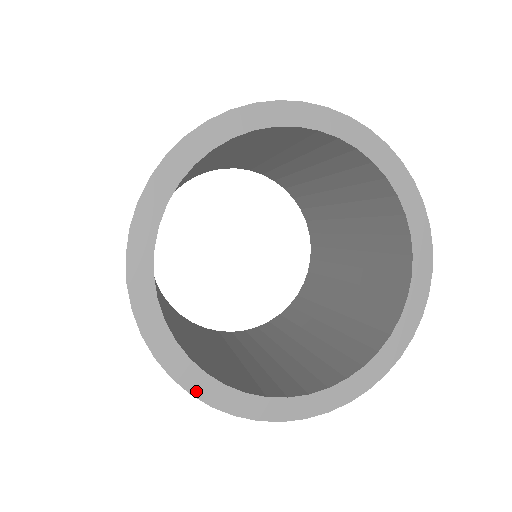
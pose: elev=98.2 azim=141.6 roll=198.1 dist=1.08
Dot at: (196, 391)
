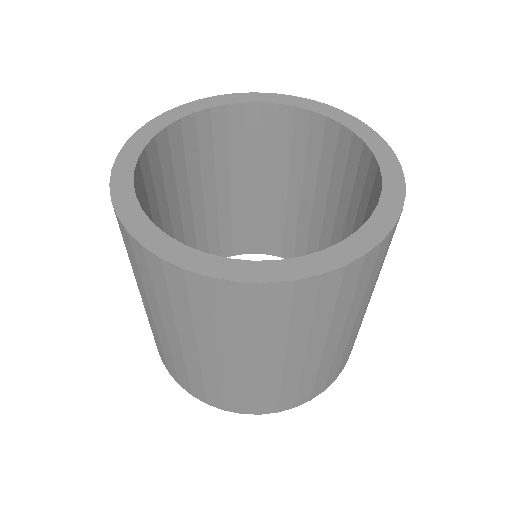
Dot at: (121, 157)
